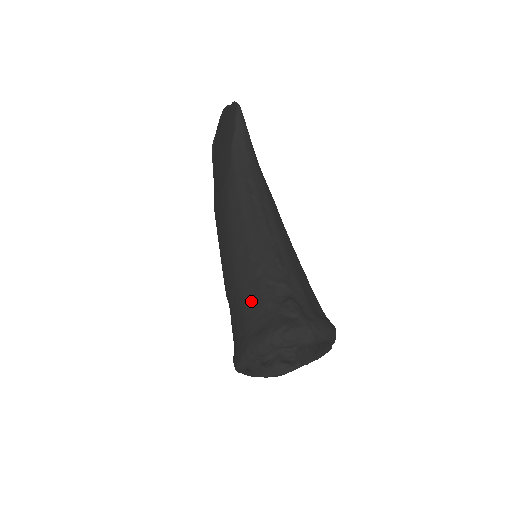
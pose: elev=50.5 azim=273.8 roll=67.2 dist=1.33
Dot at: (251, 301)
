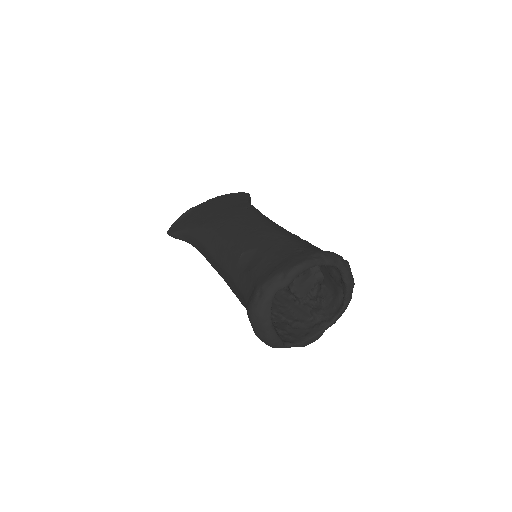
Dot at: (304, 242)
